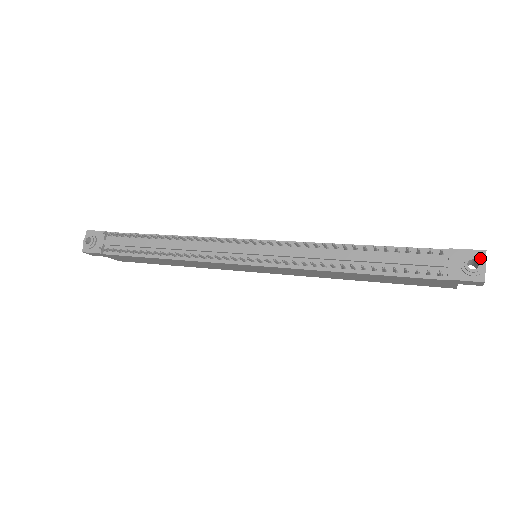
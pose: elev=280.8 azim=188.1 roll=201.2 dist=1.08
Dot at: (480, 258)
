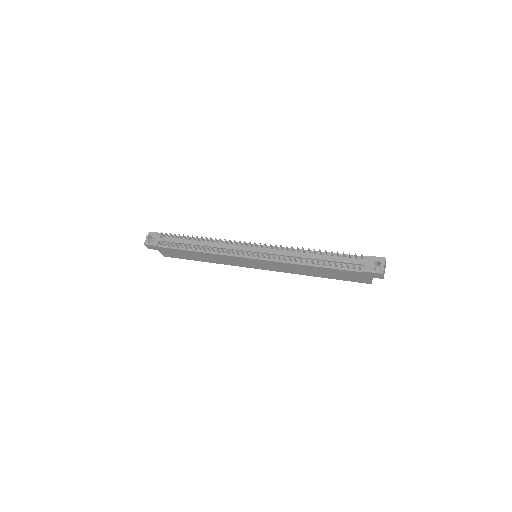
Dot at: (382, 261)
